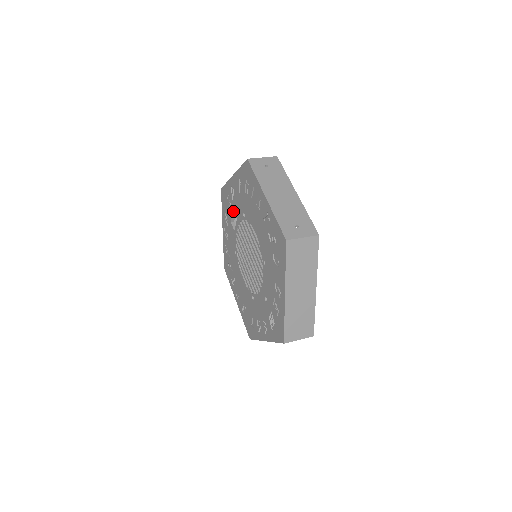
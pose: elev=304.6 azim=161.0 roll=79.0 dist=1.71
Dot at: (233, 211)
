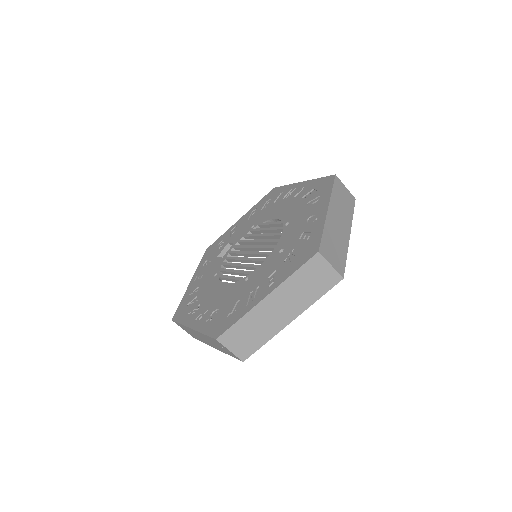
Dot at: (227, 245)
